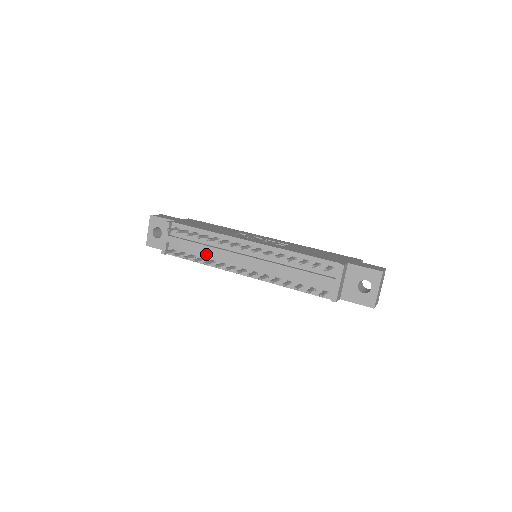
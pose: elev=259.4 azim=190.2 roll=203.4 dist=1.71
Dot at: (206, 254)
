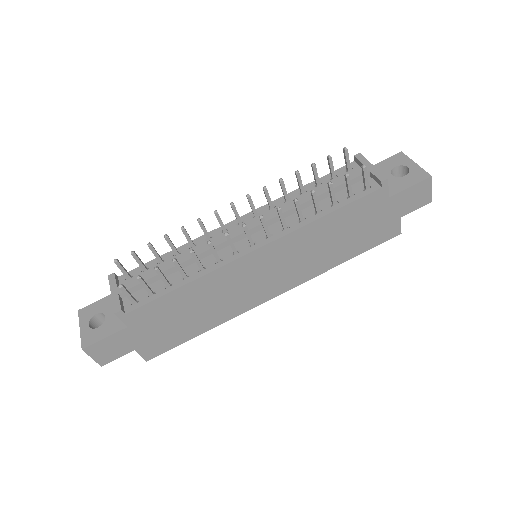
Dot at: (187, 270)
